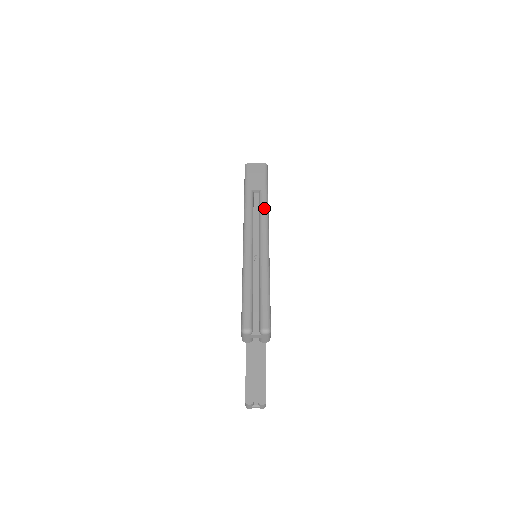
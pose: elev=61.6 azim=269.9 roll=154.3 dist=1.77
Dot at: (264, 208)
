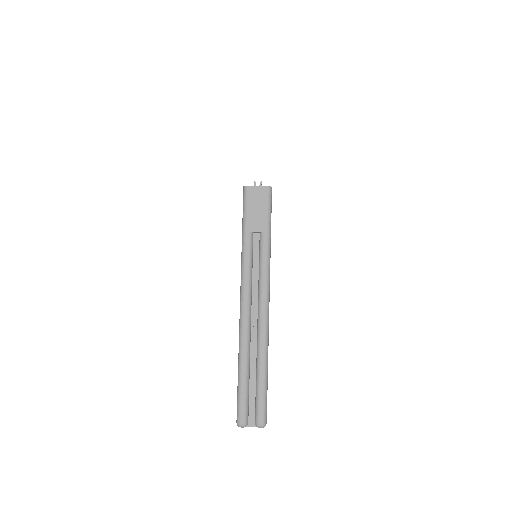
Dot at: (265, 262)
